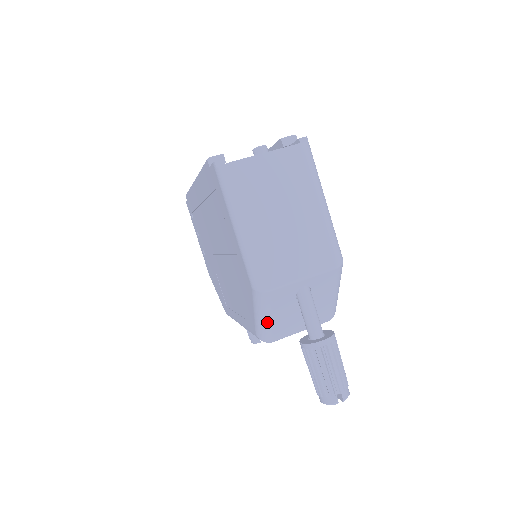
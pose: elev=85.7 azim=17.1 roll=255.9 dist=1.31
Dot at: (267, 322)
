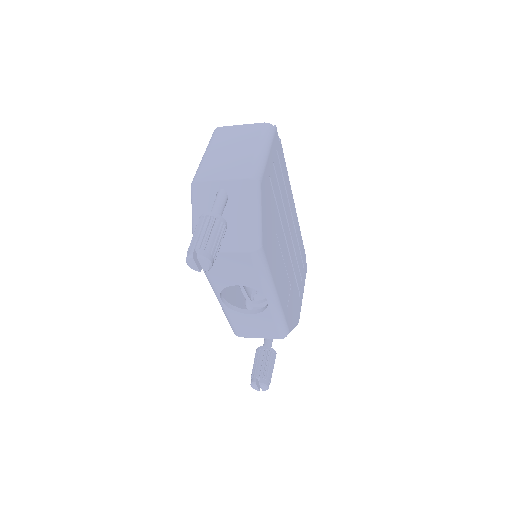
Dot at: (195, 221)
